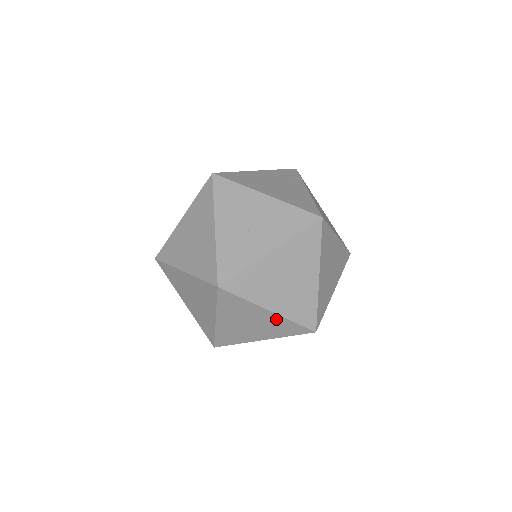
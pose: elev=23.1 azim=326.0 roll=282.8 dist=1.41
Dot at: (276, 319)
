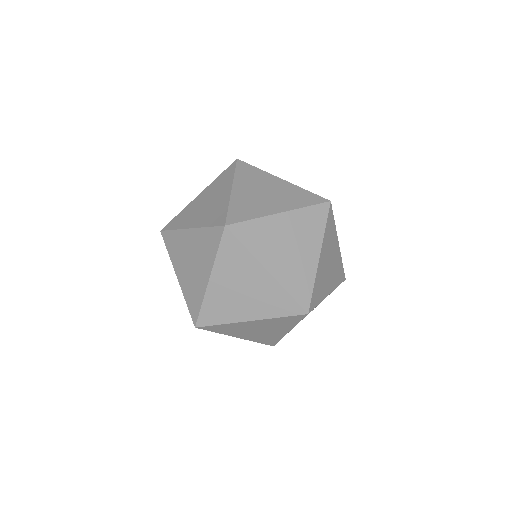
Dot at: (198, 236)
